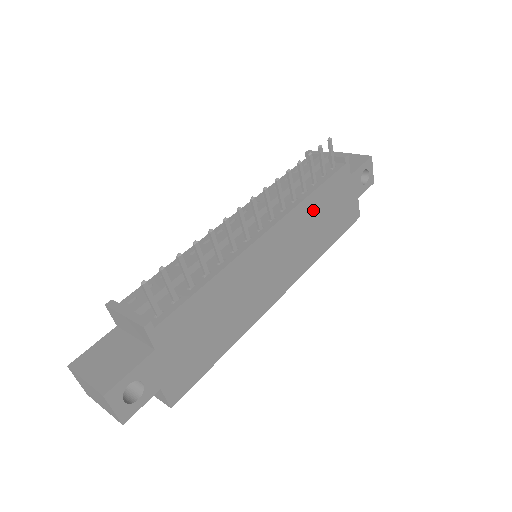
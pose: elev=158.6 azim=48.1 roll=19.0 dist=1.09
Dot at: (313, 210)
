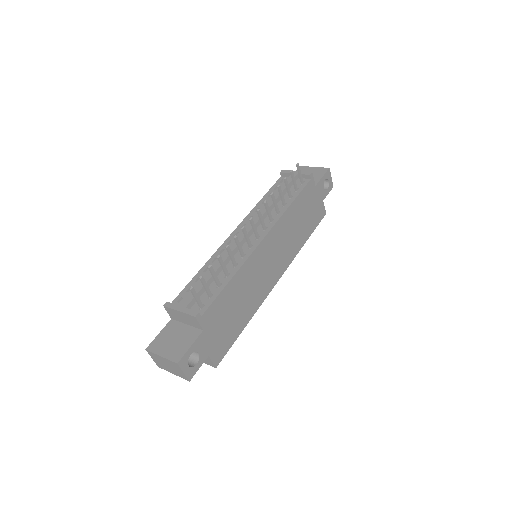
Dot at: (292, 217)
